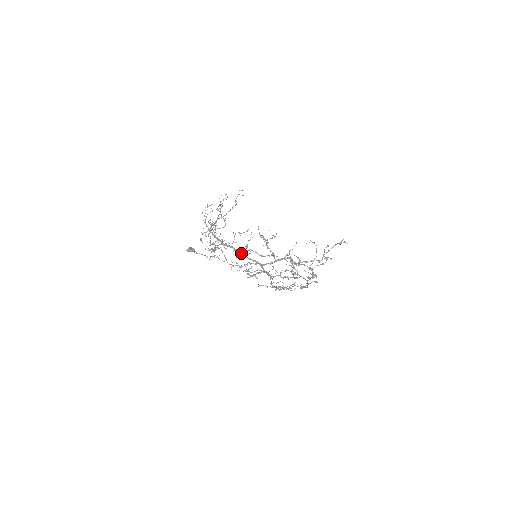
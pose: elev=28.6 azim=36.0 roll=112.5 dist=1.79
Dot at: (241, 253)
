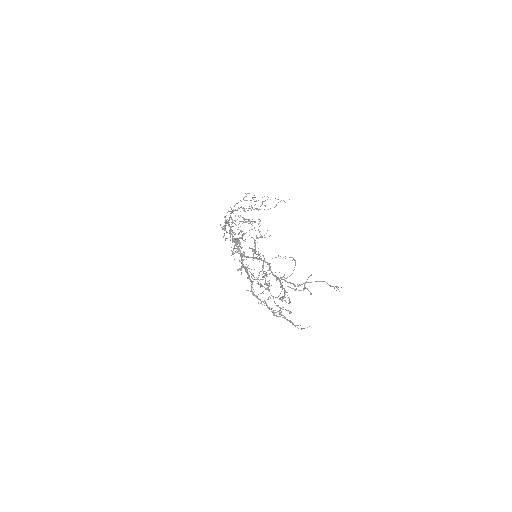
Dot at: (232, 235)
